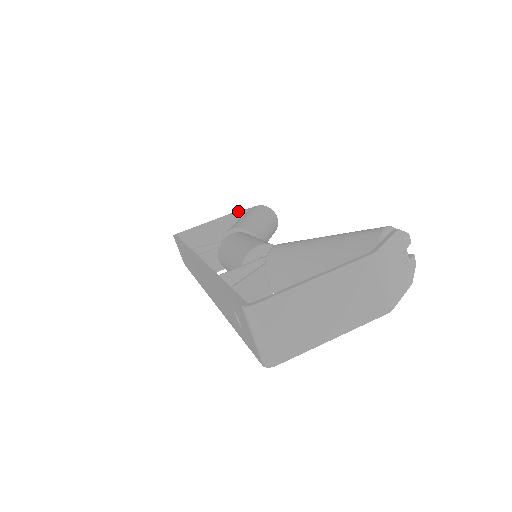
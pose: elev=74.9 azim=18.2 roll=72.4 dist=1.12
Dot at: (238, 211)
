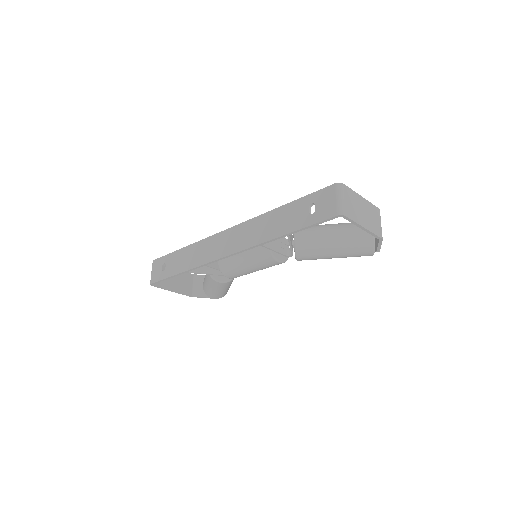
Dot at: occluded
